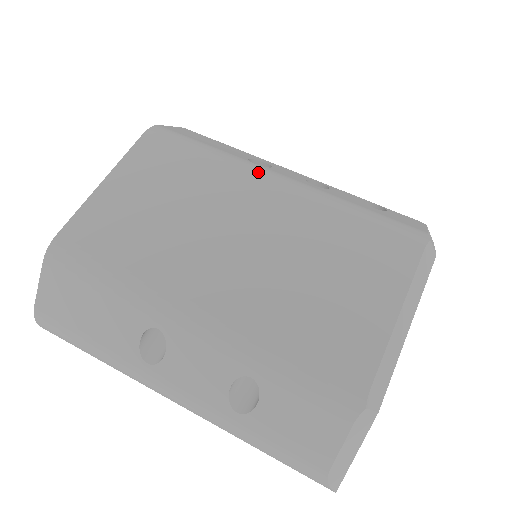
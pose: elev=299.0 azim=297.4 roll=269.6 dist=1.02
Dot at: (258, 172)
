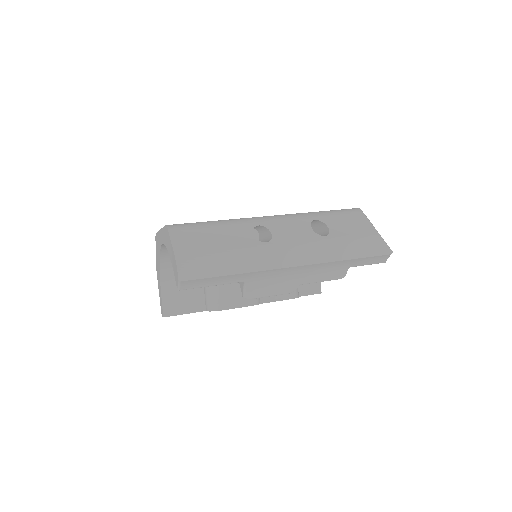
Dot at: occluded
